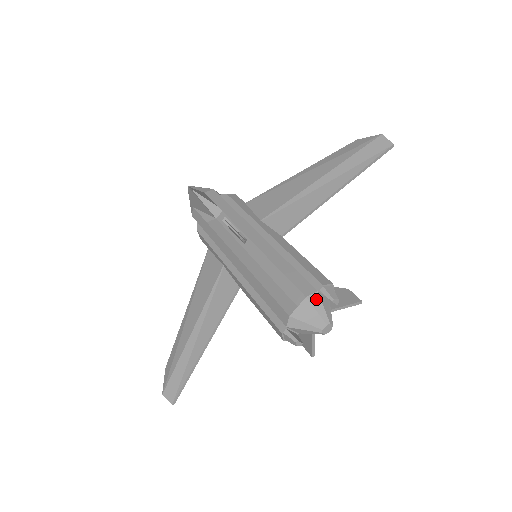
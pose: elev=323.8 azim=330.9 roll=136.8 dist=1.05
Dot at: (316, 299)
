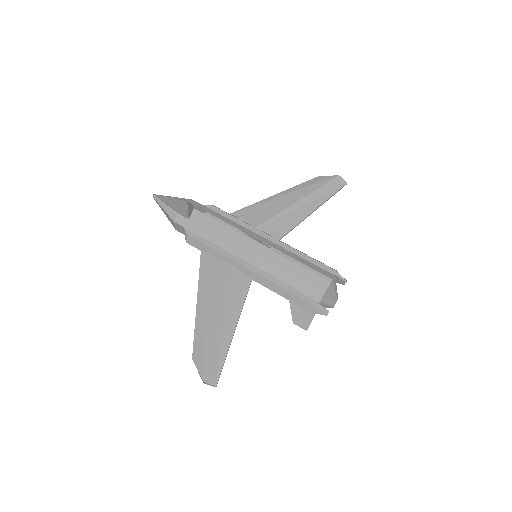
Dot at: (335, 281)
